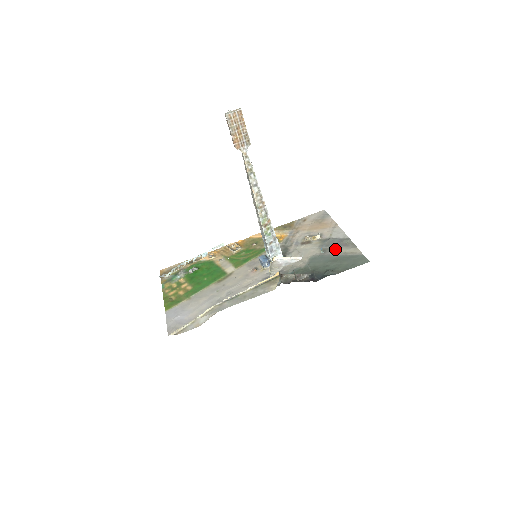
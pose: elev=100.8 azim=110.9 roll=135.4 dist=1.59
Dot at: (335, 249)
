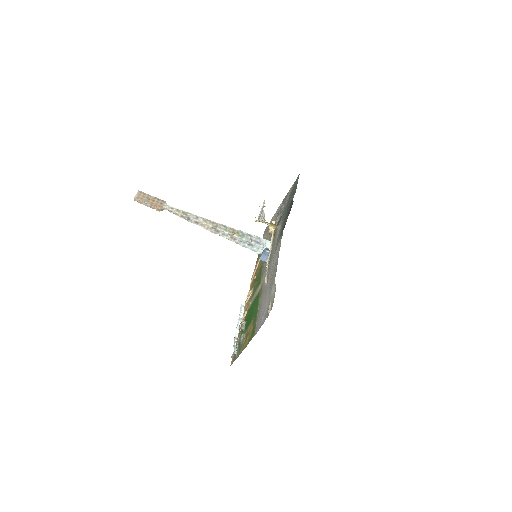
Dot at: (284, 205)
